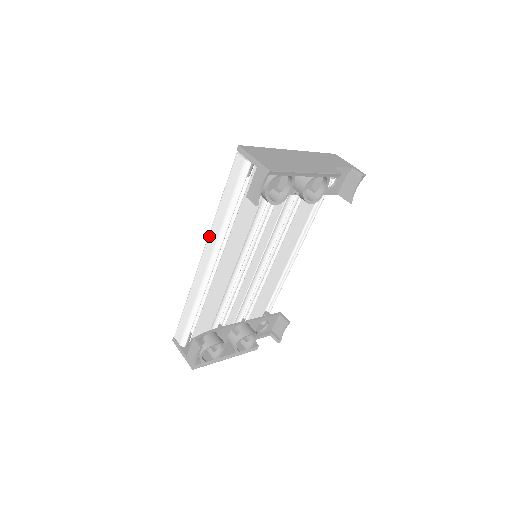
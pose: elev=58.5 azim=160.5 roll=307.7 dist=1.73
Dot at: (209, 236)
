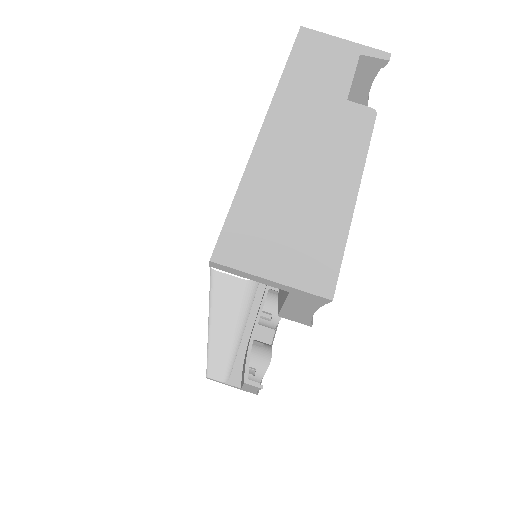
Dot at: (211, 334)
